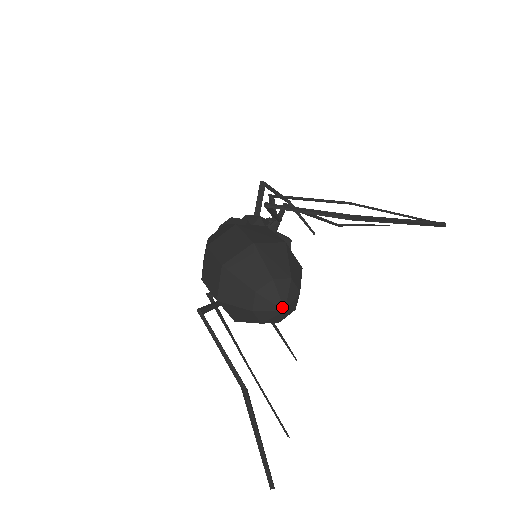
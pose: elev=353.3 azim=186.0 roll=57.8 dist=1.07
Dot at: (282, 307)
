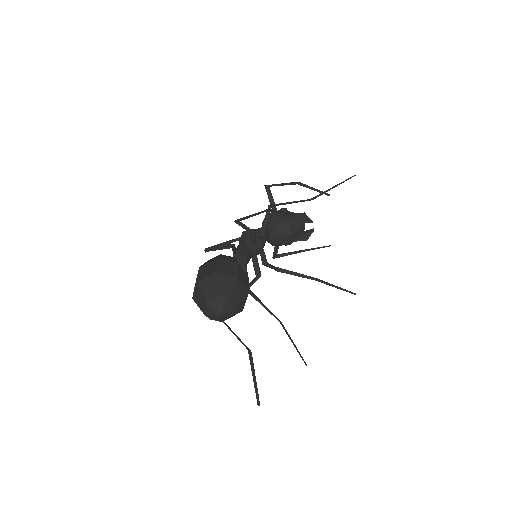
Dot at: (216, 315)
